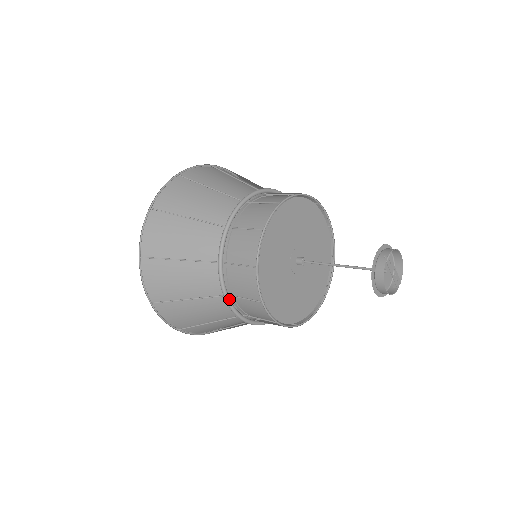
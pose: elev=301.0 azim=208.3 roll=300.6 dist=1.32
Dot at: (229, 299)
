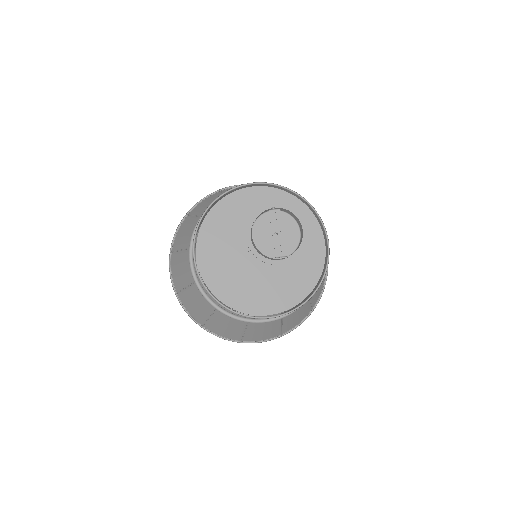
Dot at: (192, 247)
